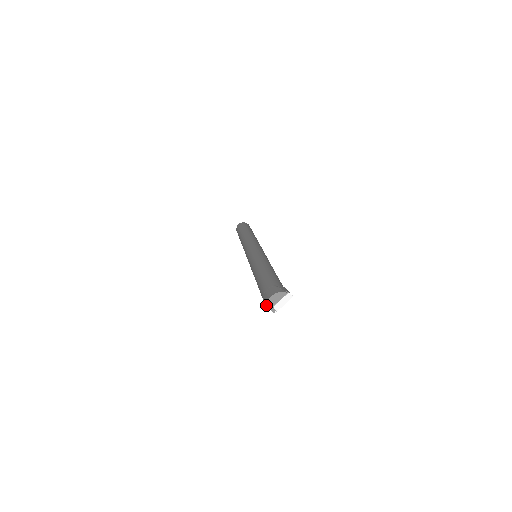
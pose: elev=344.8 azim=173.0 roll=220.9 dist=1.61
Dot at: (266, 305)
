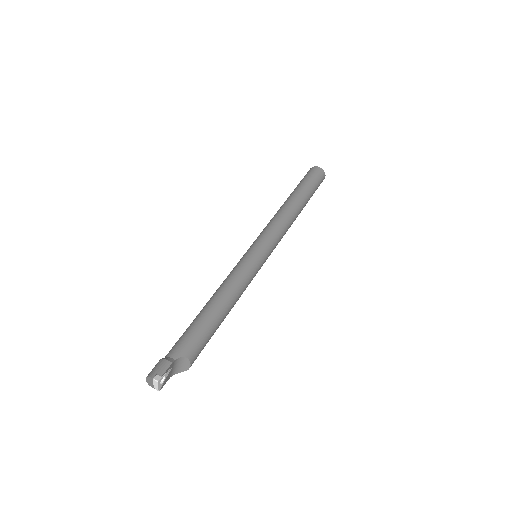
Dot at: (149, 385)
